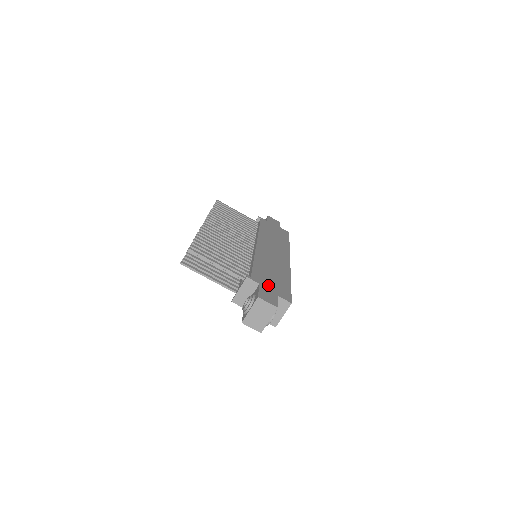
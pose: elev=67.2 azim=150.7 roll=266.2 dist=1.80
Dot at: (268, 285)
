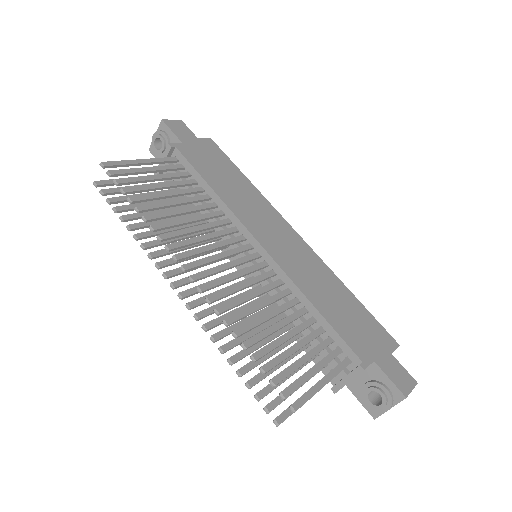
Dot at: (372, 347)
